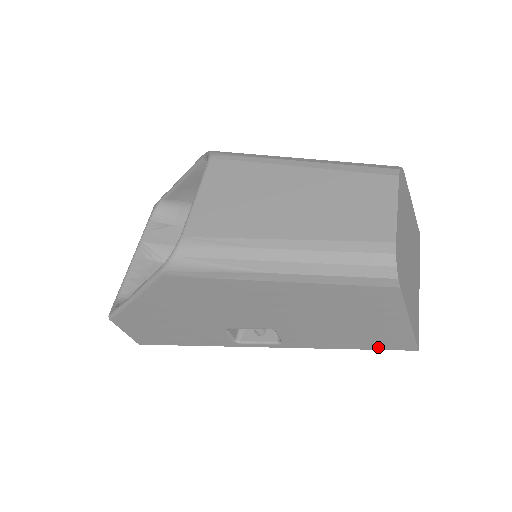
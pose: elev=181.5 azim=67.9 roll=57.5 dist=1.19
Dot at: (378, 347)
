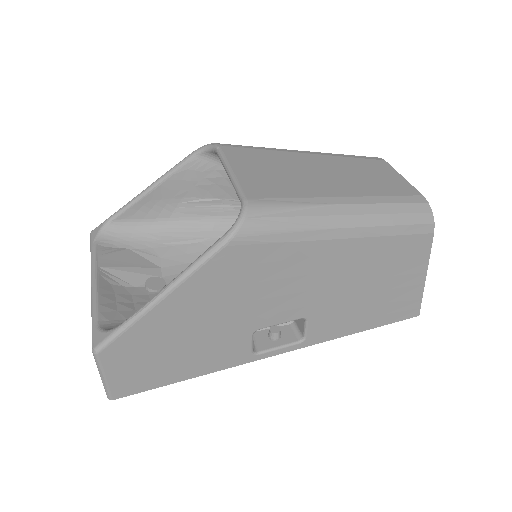
Dot at: (390, 320)
